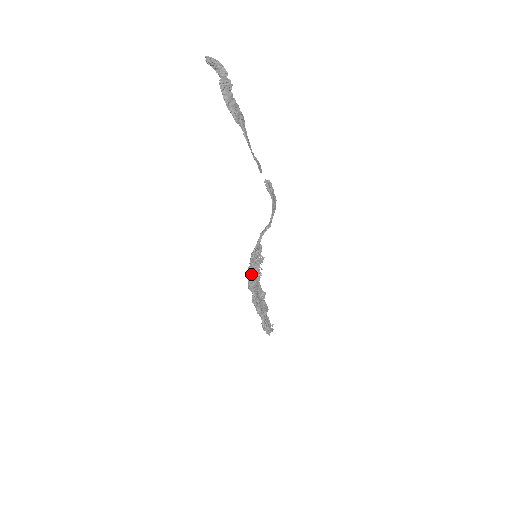
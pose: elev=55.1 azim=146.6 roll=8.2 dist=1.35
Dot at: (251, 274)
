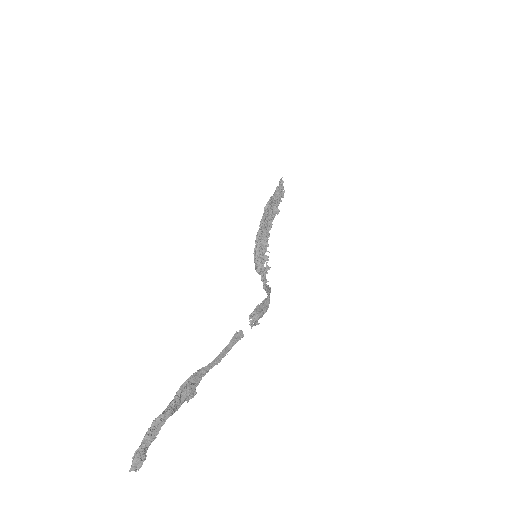
Dot at: occluded
